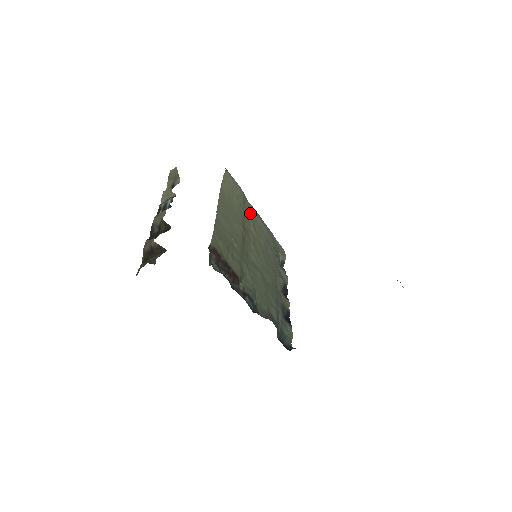
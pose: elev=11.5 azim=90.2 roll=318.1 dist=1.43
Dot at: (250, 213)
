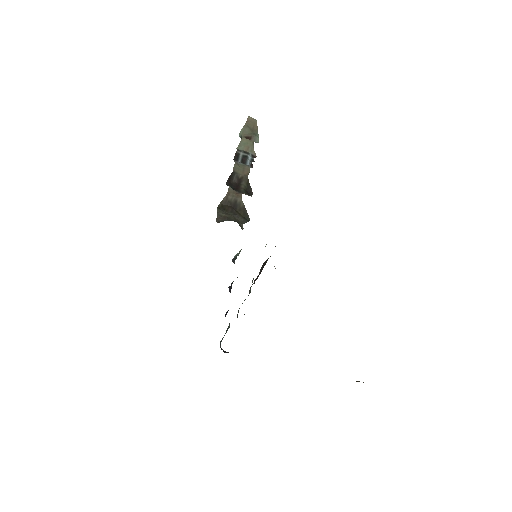
Dot at: occluded
